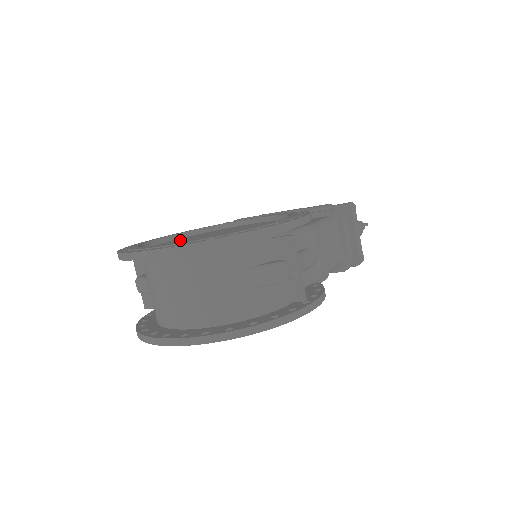
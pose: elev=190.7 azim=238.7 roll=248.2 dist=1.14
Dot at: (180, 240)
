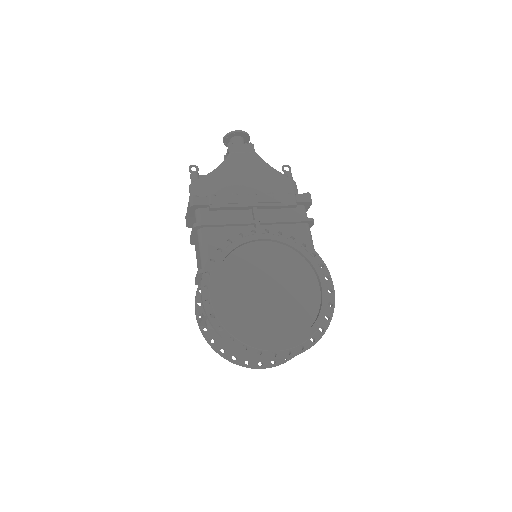
Dot at: (234, 291)
